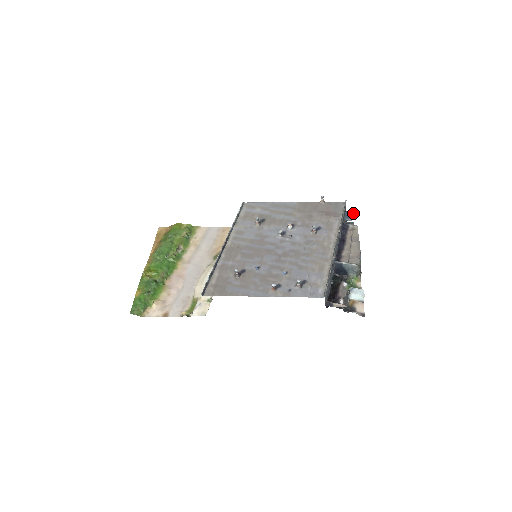
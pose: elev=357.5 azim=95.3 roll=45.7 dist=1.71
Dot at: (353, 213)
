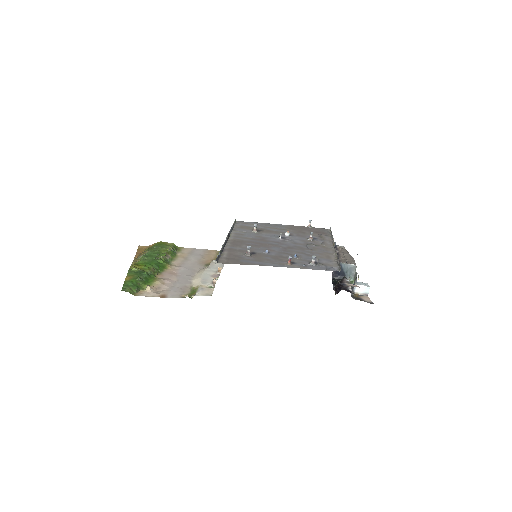
Dot at: (335, 242)
